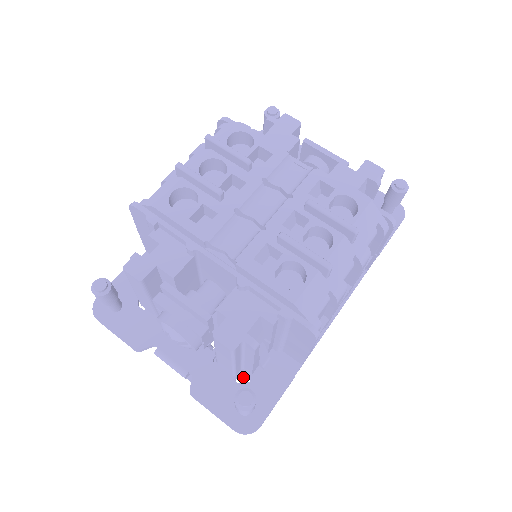
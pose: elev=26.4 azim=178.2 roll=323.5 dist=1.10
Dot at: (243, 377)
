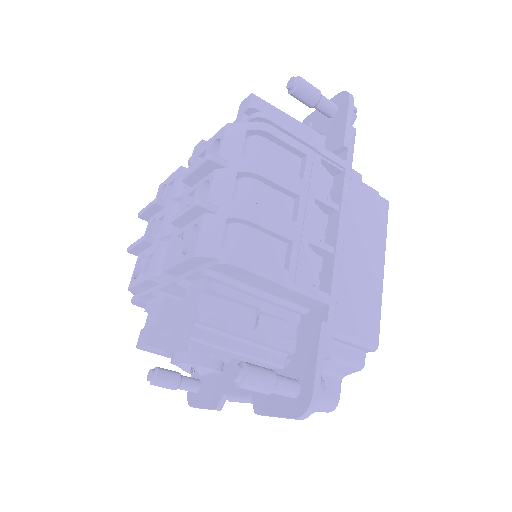
Dot at: (354, 370)
